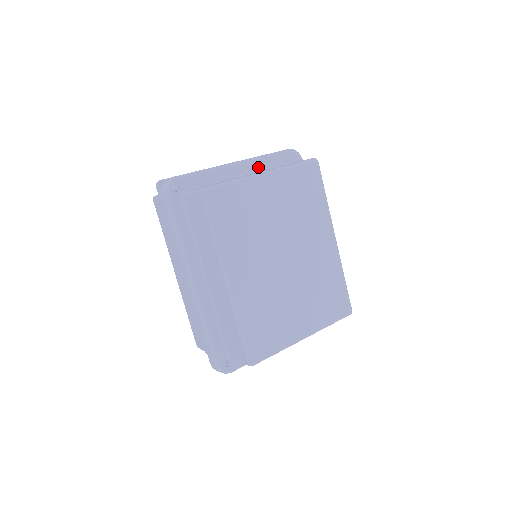
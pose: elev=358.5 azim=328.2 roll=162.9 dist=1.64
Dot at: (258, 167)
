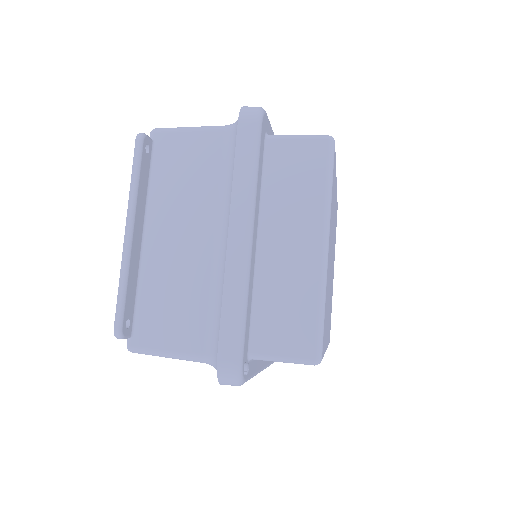
Dot at: (258, 205)
